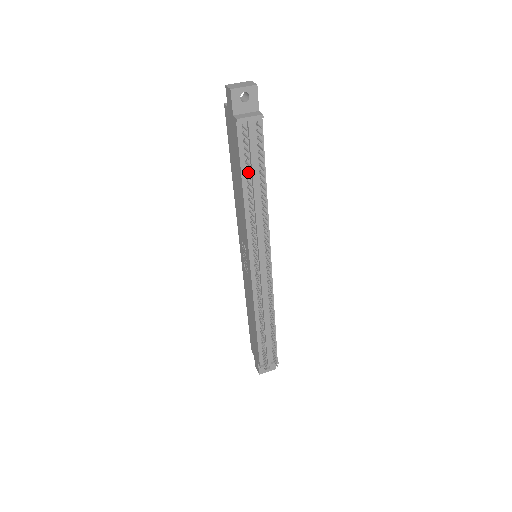
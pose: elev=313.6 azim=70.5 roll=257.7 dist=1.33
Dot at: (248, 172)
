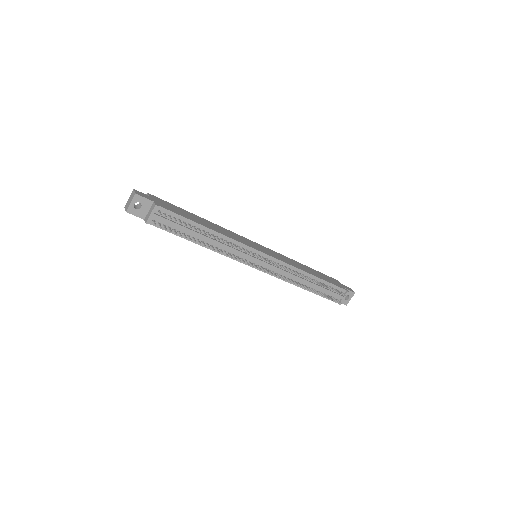
Dot at: (188, 234)
